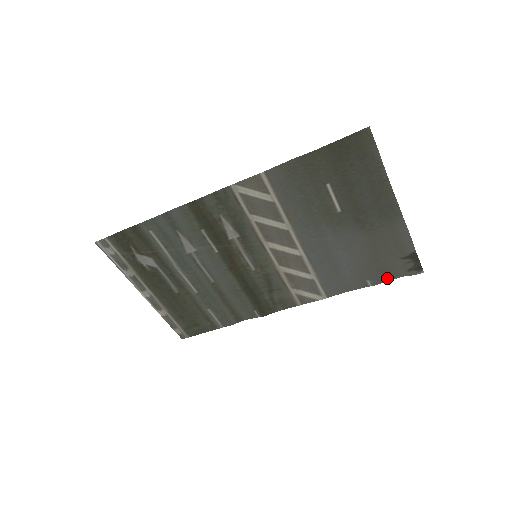
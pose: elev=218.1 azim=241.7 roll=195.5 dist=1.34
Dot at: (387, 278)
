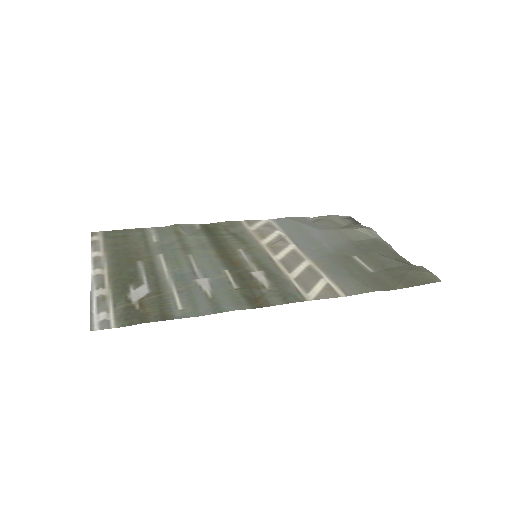
Dot at: (325, 217)
